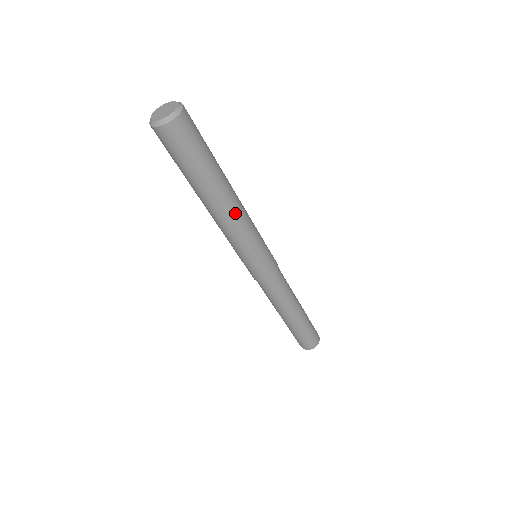
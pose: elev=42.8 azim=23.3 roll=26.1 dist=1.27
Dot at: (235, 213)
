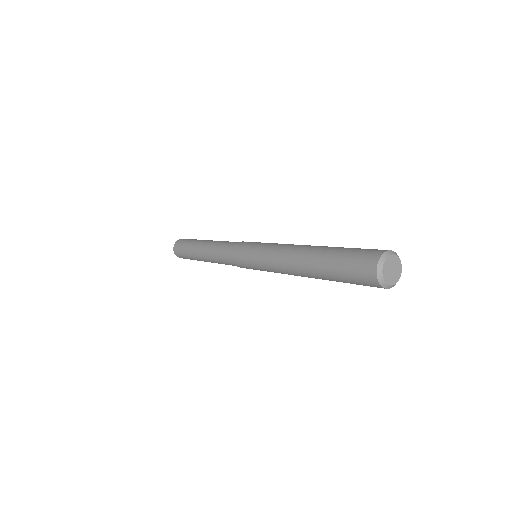
Dot at: occluded
